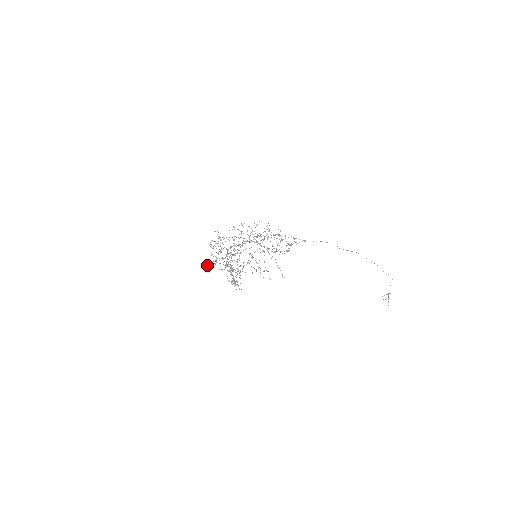
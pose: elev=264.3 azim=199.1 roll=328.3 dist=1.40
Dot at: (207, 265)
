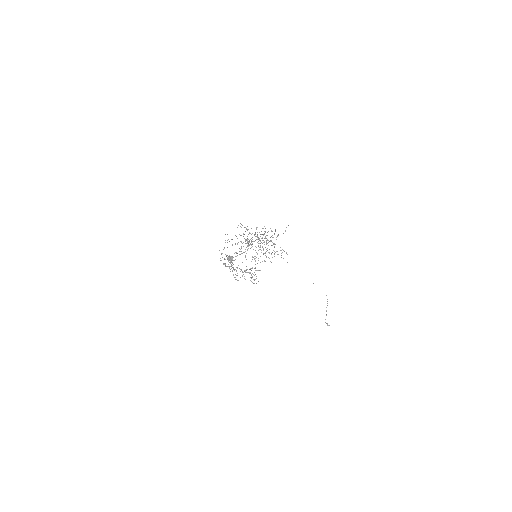
Dot at: (231, 259)
